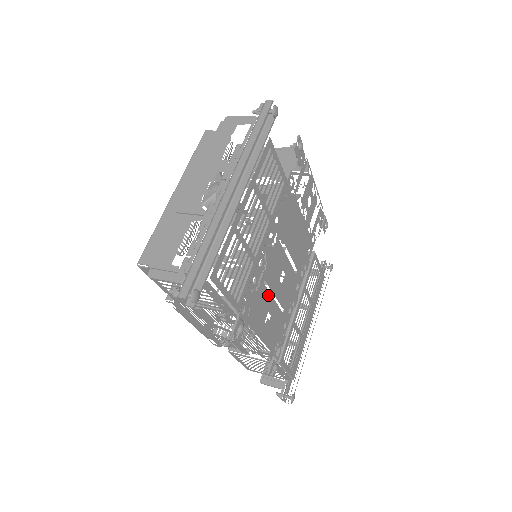
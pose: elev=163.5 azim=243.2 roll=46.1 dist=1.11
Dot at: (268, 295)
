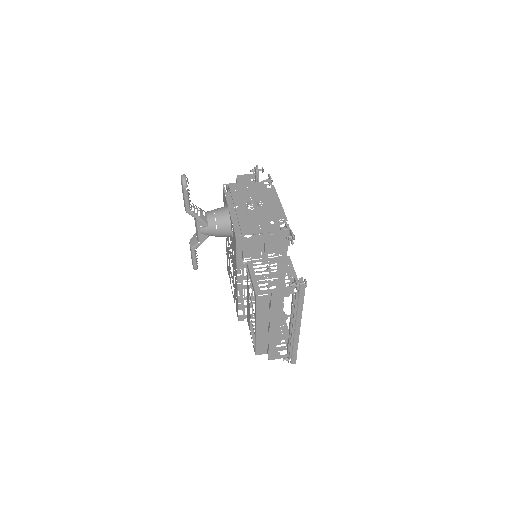
Dot at: occluded
